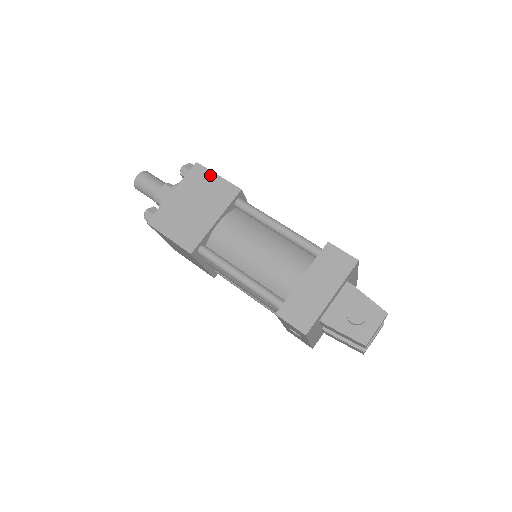
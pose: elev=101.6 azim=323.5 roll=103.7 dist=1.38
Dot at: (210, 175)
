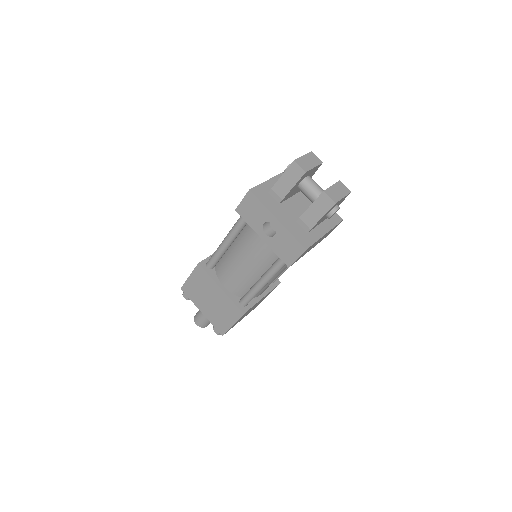
Dot at: occluded
